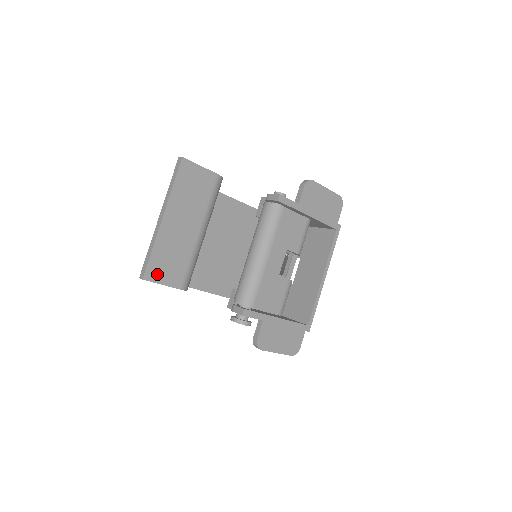
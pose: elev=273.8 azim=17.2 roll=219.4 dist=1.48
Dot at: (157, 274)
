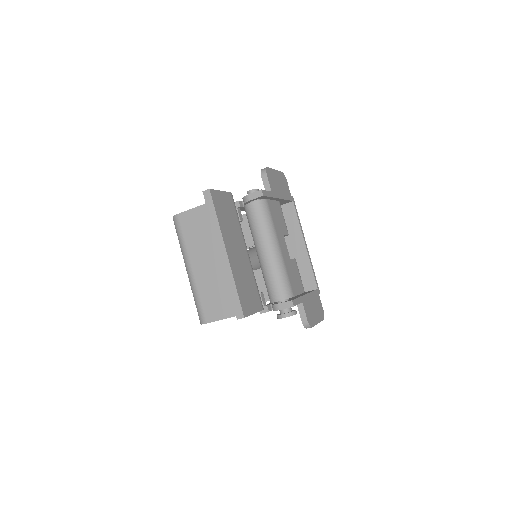
Dot at: (248, 306)
